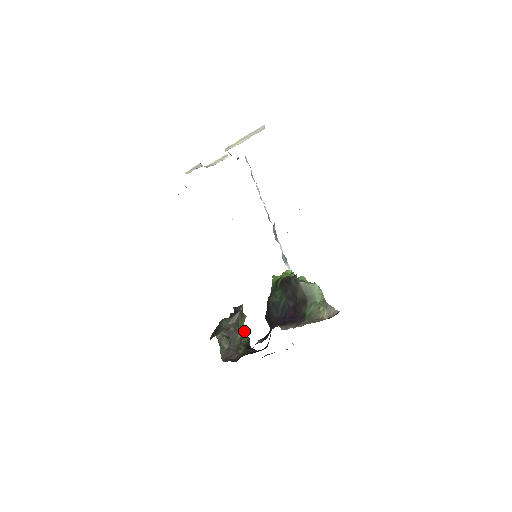
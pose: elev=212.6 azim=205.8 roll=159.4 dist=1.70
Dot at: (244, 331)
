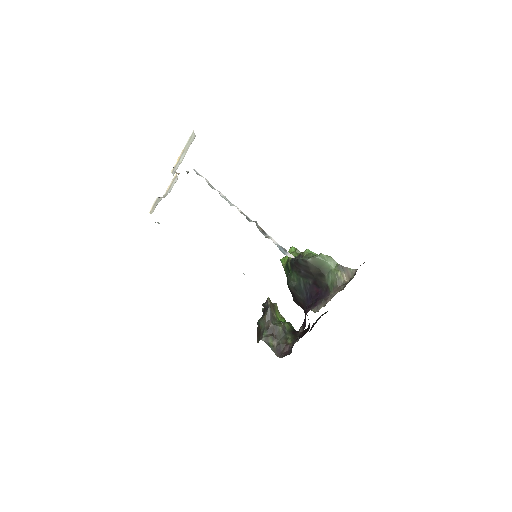
Dot at: (282, 319)
